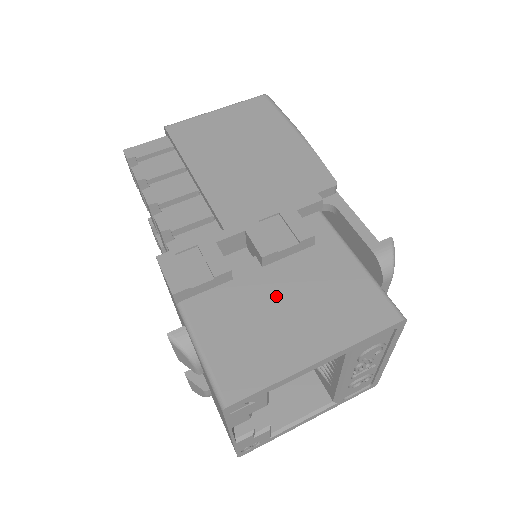
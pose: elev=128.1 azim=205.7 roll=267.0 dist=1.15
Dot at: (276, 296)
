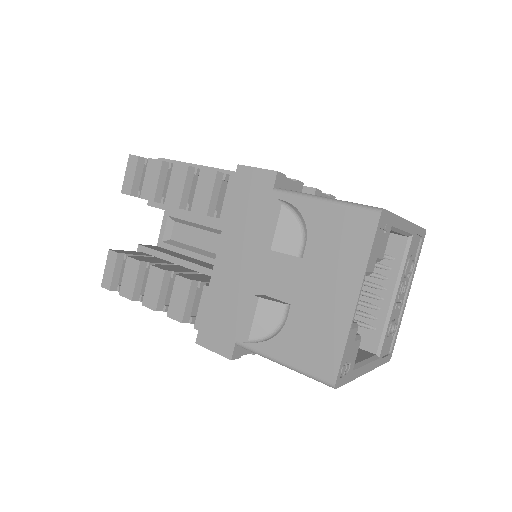
Dot at: occluded
